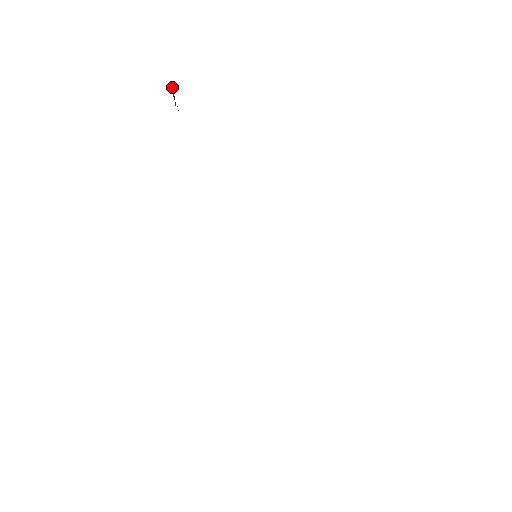
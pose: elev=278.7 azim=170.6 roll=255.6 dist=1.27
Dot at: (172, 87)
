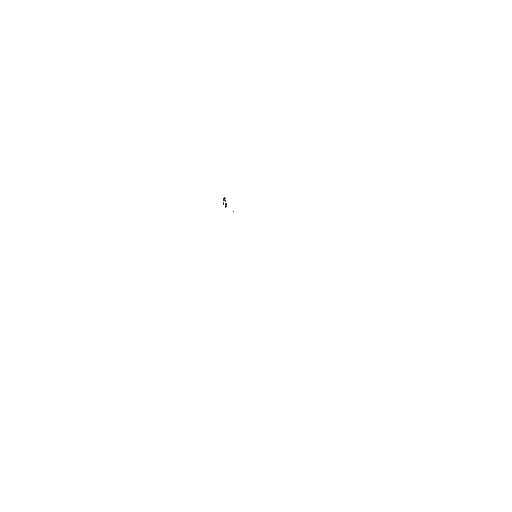
Dot at: (224, 200)
